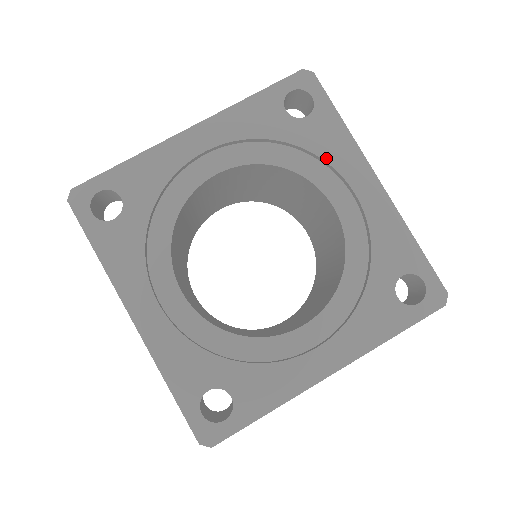
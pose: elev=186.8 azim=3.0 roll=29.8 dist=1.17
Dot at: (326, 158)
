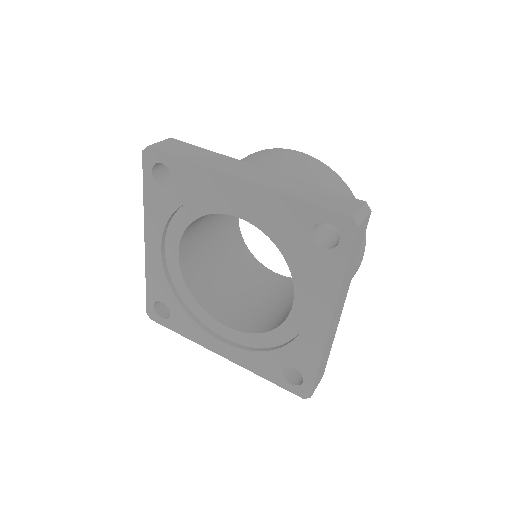
Dot at: (310, 281)
